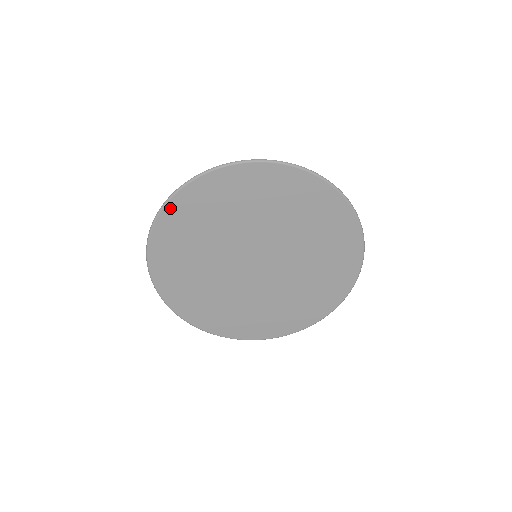
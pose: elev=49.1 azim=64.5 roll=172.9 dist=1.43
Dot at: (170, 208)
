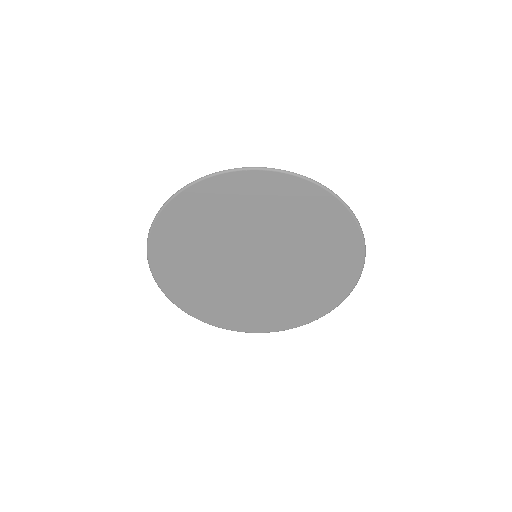
Dot at: (155, 236)
